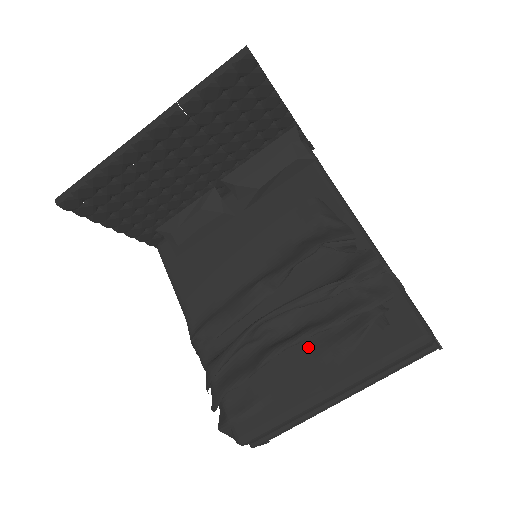
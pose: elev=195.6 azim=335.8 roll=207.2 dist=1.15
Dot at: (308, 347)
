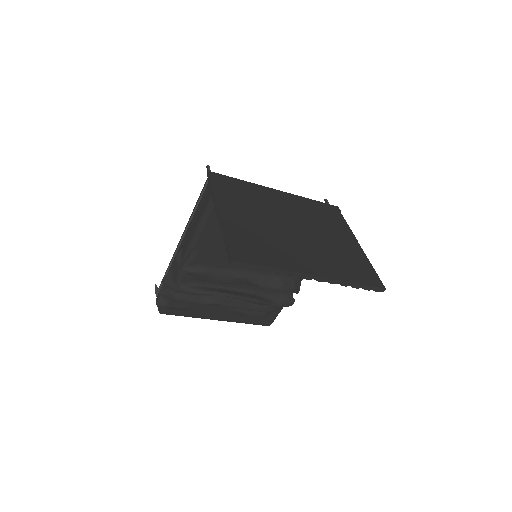
Dot at: occluded
